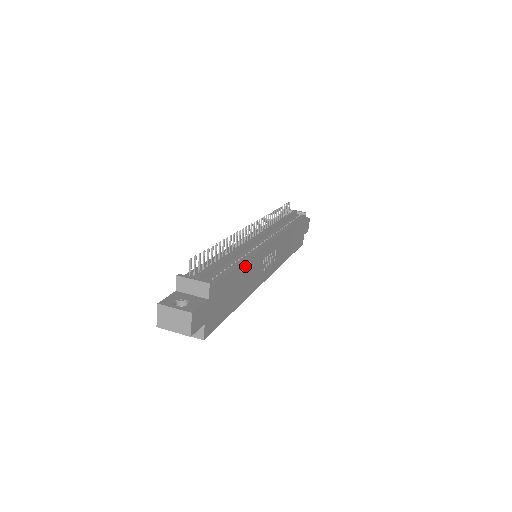
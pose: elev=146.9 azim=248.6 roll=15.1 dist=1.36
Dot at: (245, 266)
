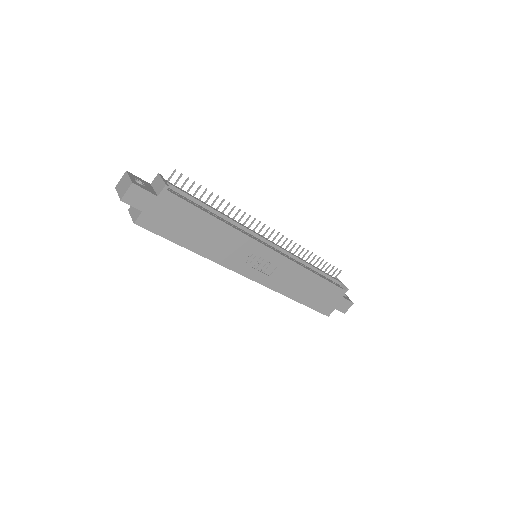
Dot at: (221, 226)
